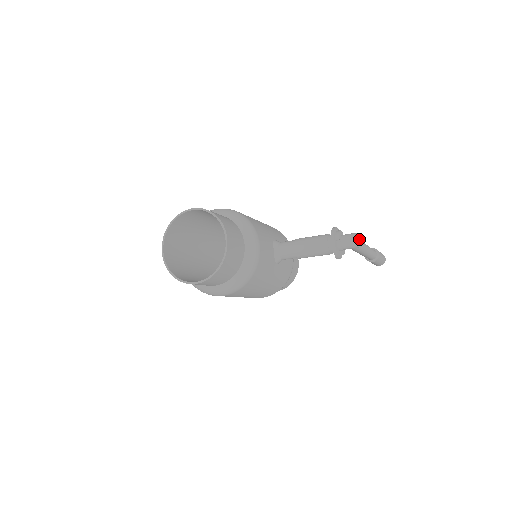
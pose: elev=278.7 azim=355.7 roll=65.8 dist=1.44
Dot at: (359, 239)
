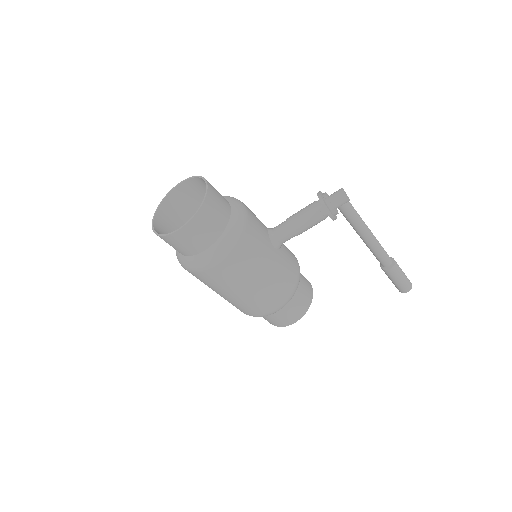
Dot at: (348, 197)
